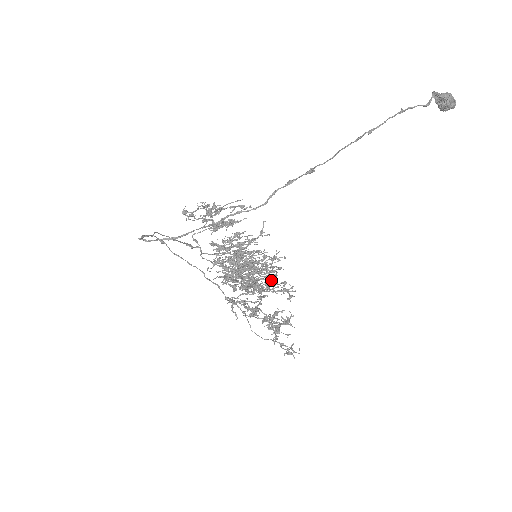
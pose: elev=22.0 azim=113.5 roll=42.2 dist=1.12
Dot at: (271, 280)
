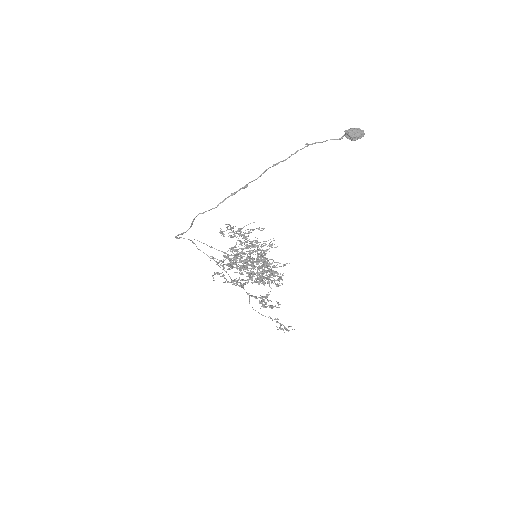
Dot at: (282, 280)
